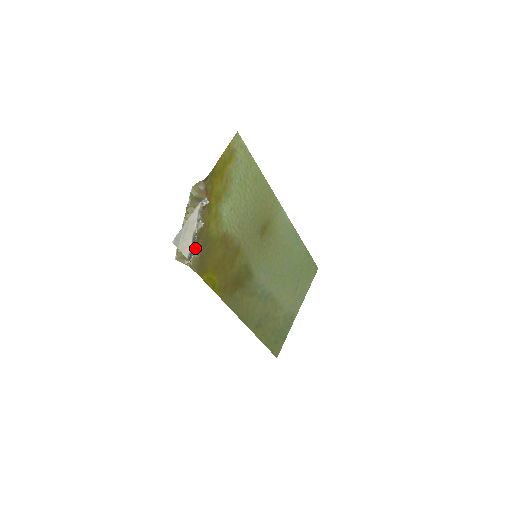
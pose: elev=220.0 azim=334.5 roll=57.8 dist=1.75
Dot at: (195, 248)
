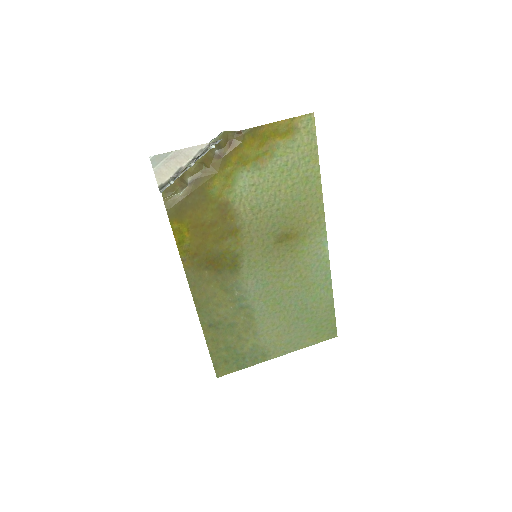
Dot at: (170, 181)
